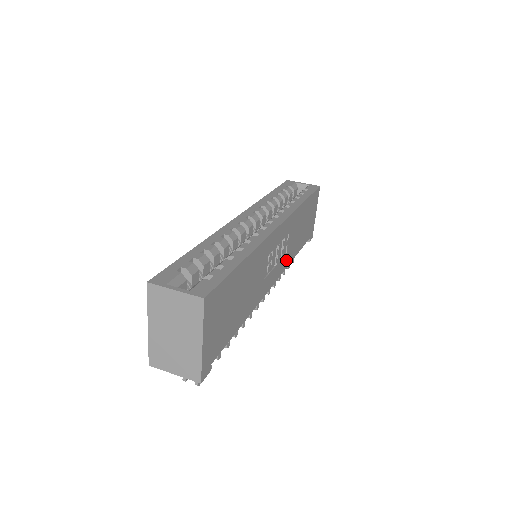
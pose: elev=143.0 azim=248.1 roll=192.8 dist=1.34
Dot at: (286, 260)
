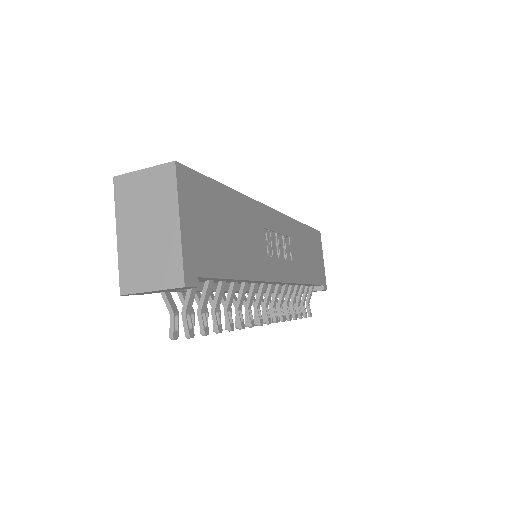
Dot at: (294, 272)
